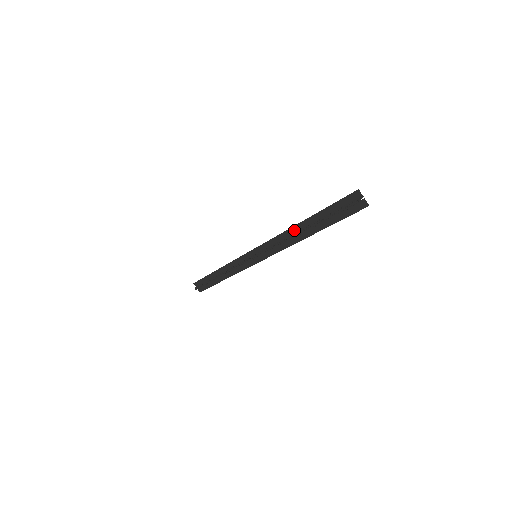
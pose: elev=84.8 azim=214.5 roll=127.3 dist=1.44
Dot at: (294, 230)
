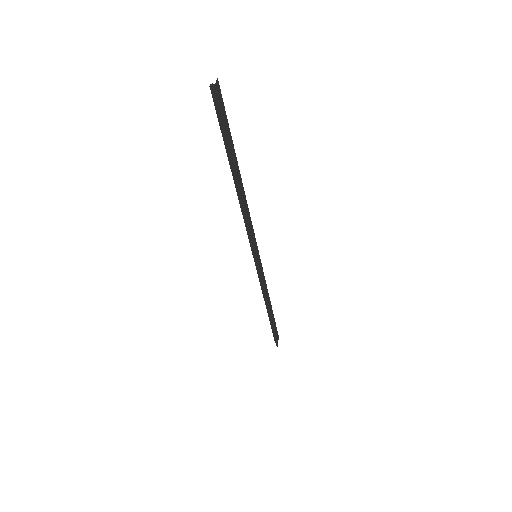
Dot at: (242, 190)
